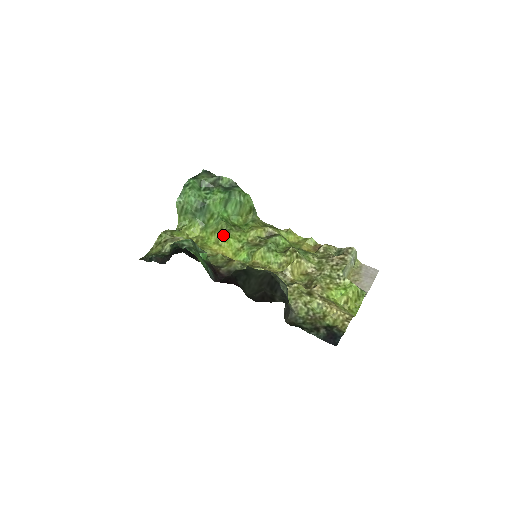
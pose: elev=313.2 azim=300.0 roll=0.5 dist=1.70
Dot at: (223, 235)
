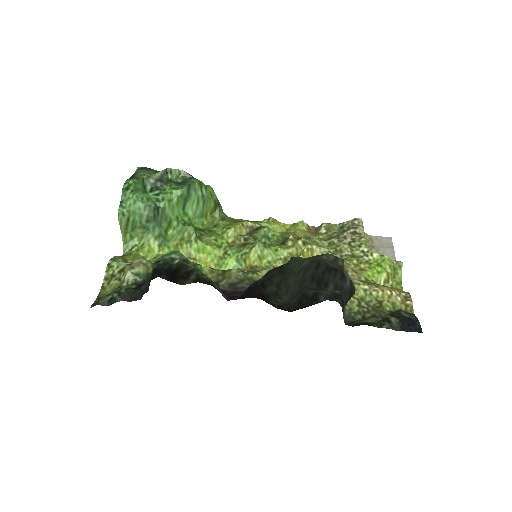
Dot at: (195, 244)
